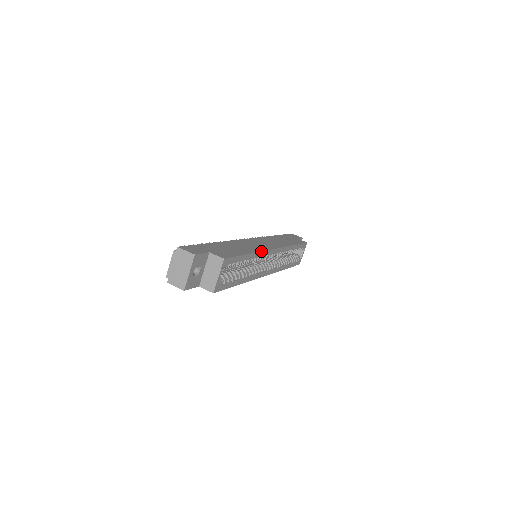
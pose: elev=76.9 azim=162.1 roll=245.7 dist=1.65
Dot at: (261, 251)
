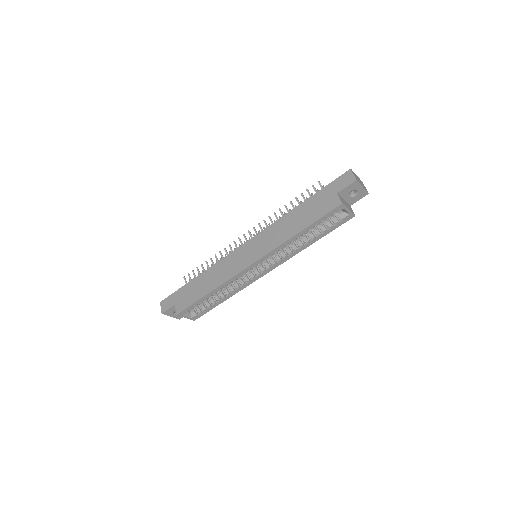
Dot at: (225, 281)
